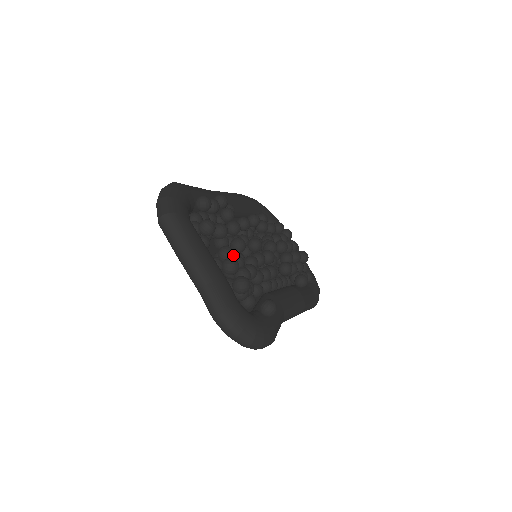
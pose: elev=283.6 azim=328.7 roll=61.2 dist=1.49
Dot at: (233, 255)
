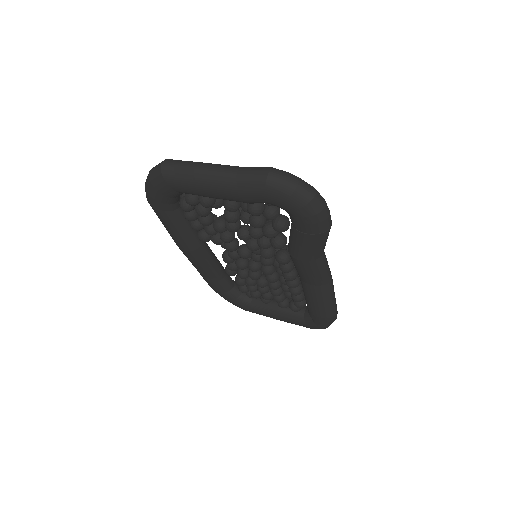
Dot at: occluded
